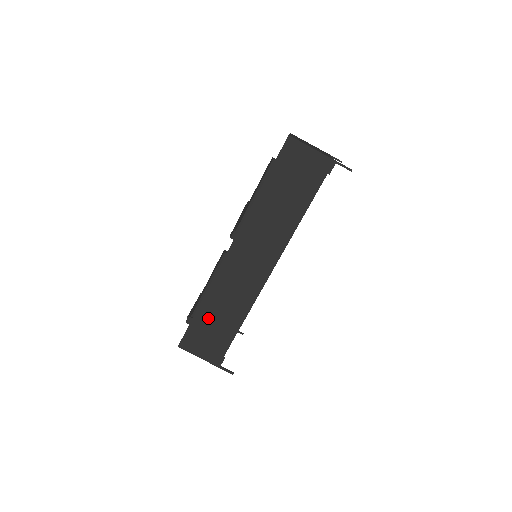
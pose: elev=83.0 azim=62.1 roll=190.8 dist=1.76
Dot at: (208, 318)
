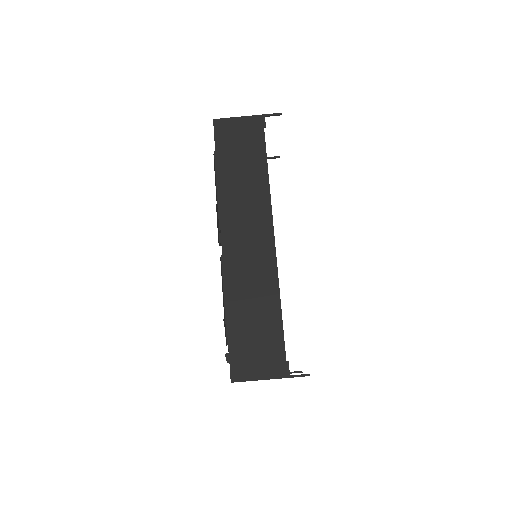
Dot at: (243, 326)
